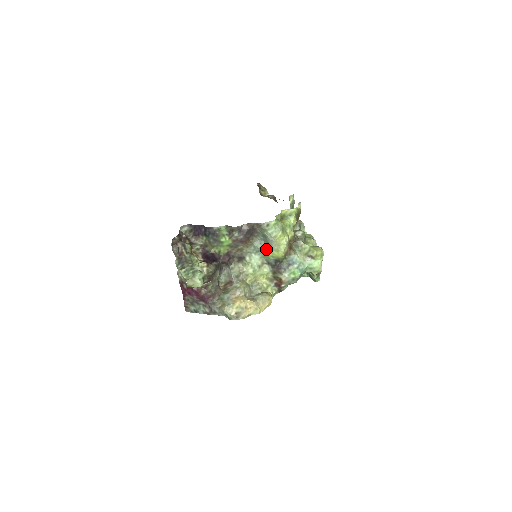
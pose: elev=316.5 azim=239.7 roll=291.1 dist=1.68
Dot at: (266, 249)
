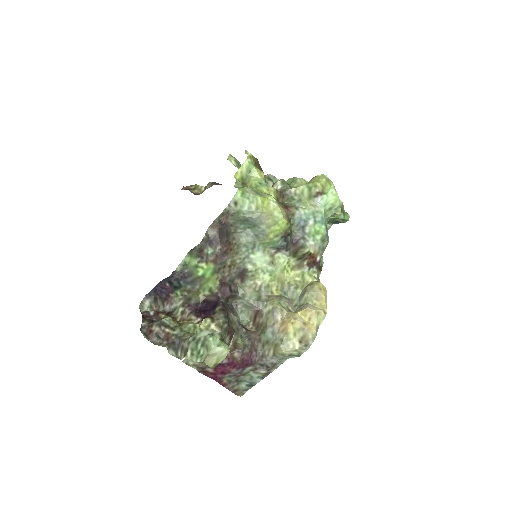
Dot at: (260, 234)
